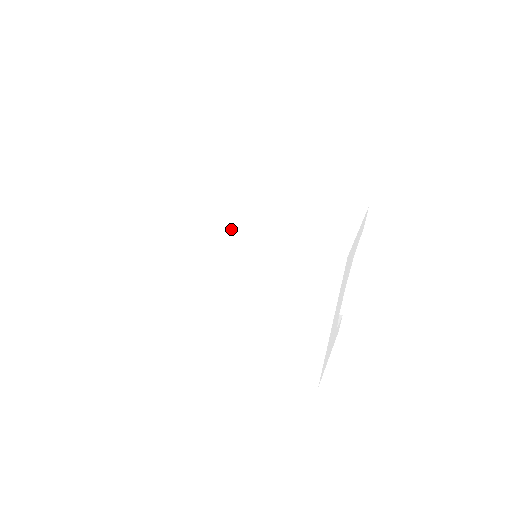
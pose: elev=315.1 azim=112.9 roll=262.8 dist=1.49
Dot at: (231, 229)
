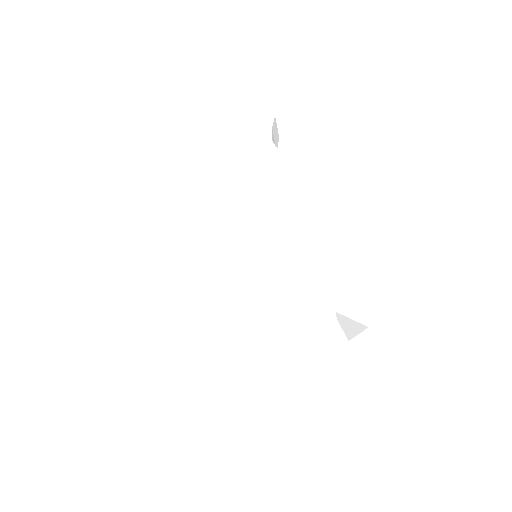
Dot at: (175, 215)
